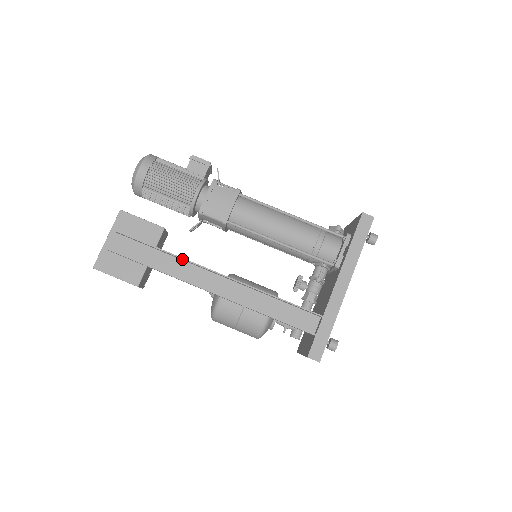
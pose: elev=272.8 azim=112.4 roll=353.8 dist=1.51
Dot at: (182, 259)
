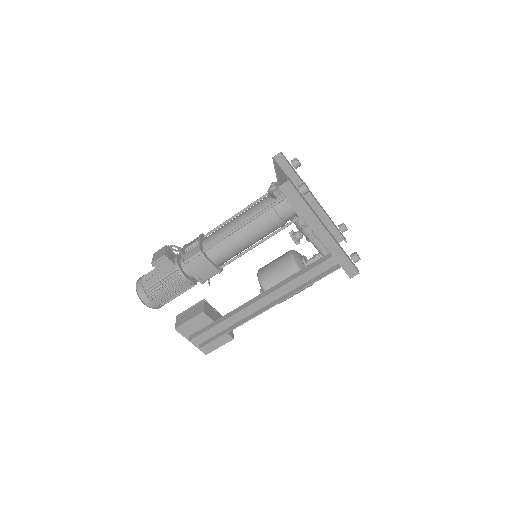
Dot at: (232, 315)
